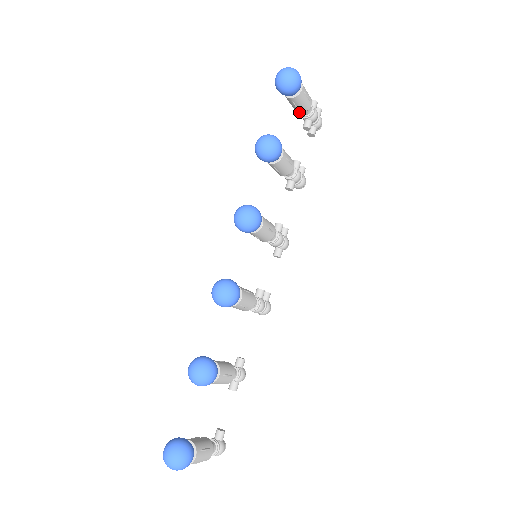
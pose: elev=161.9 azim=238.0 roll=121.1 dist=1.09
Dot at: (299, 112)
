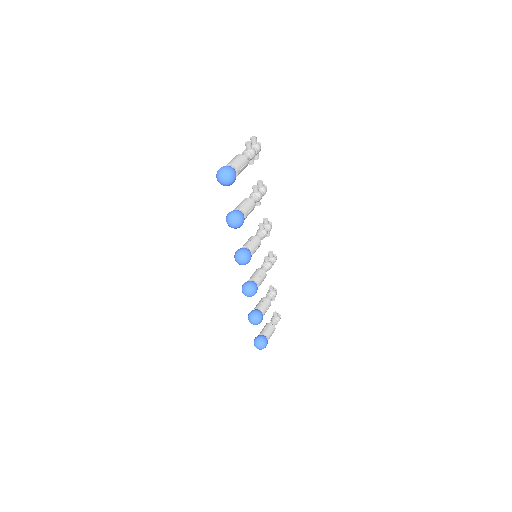
Dot at: occluded
